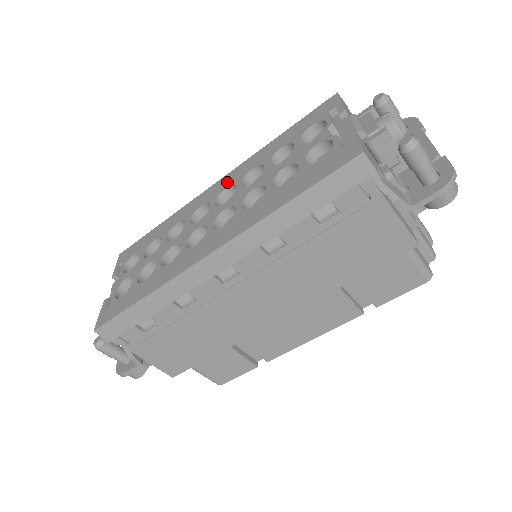
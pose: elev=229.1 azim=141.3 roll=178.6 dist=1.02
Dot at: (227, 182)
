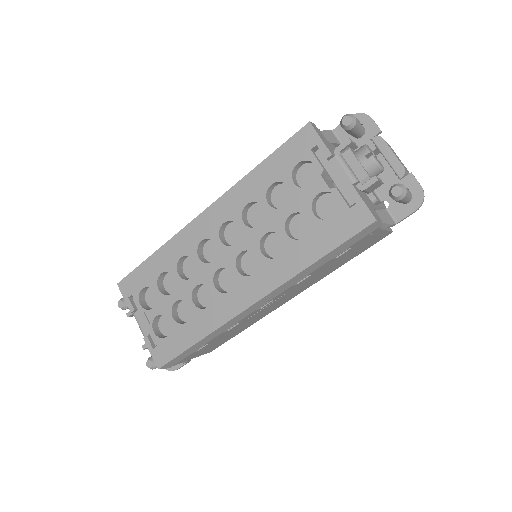
Dot at: (220, 216)
